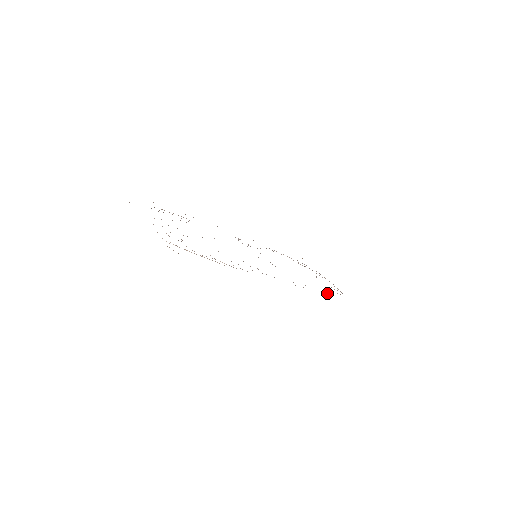
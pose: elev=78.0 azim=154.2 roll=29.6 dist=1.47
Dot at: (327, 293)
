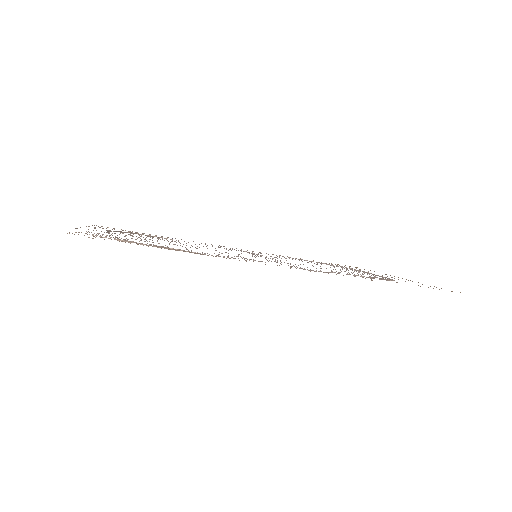
Dot at: occluded
